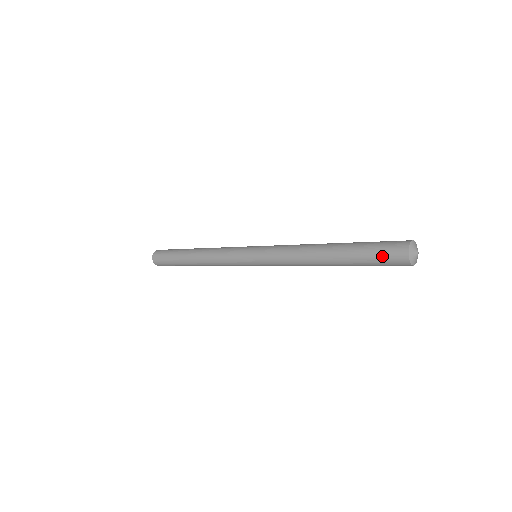
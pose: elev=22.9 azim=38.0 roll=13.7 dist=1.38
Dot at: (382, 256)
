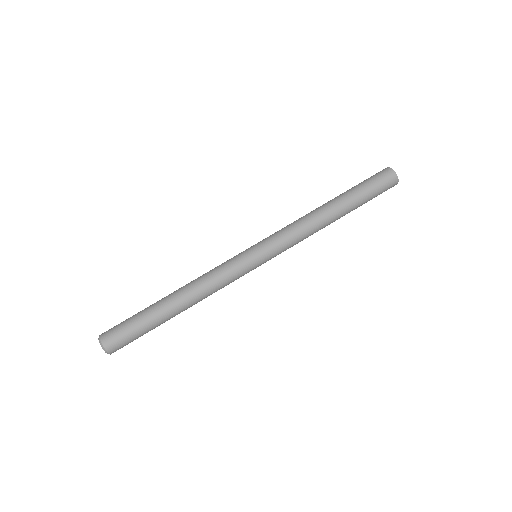
Dot at: (379, 185)
